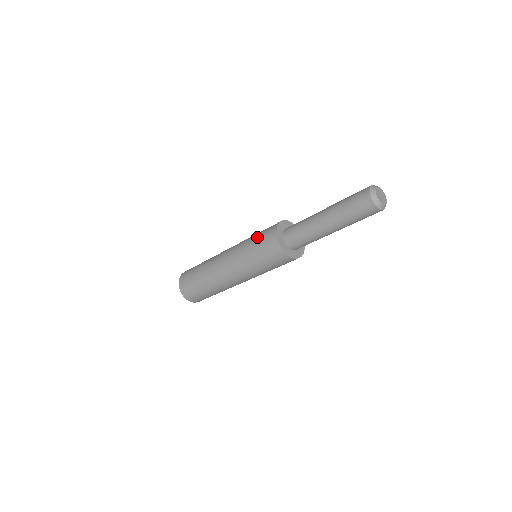
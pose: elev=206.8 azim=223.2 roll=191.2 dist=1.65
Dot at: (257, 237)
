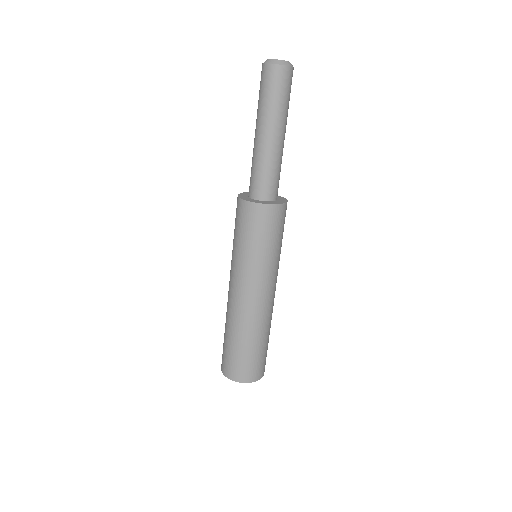
Dot at: (239, 233)
